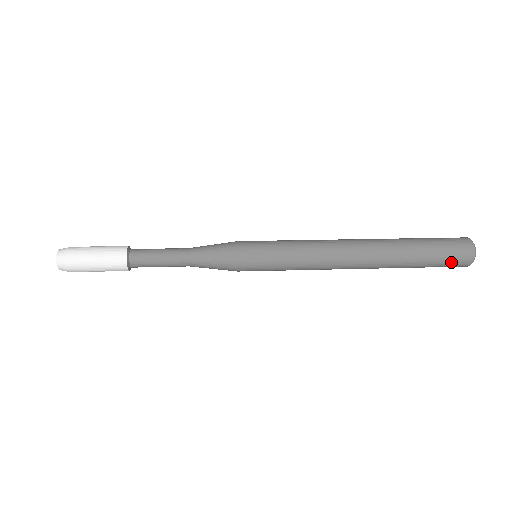
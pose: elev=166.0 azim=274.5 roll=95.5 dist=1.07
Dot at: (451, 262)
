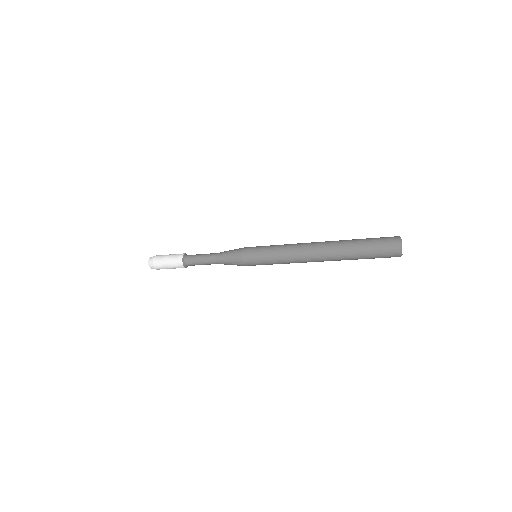
Dot at: (384, 257)
